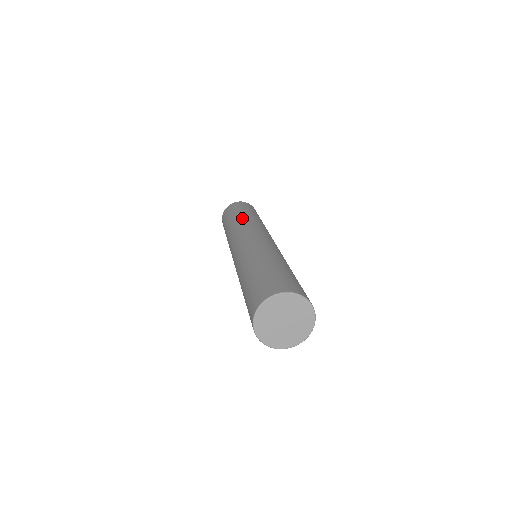
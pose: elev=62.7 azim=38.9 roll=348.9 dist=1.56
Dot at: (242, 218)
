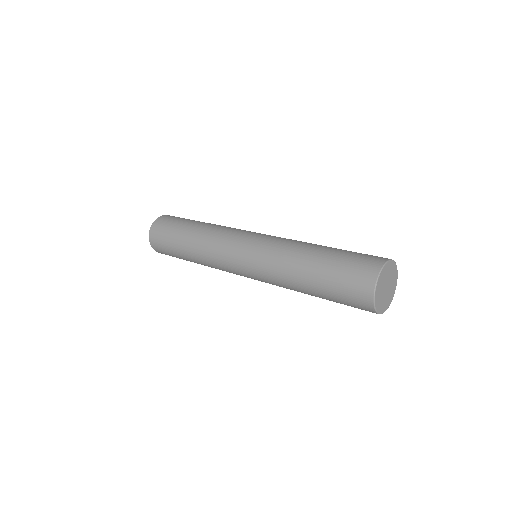
Dot at: (210, 225)
